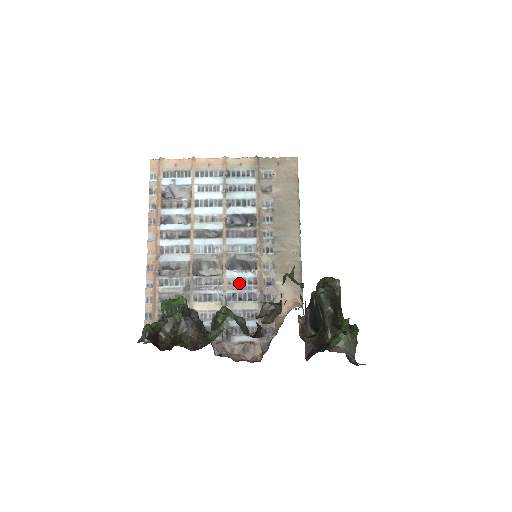
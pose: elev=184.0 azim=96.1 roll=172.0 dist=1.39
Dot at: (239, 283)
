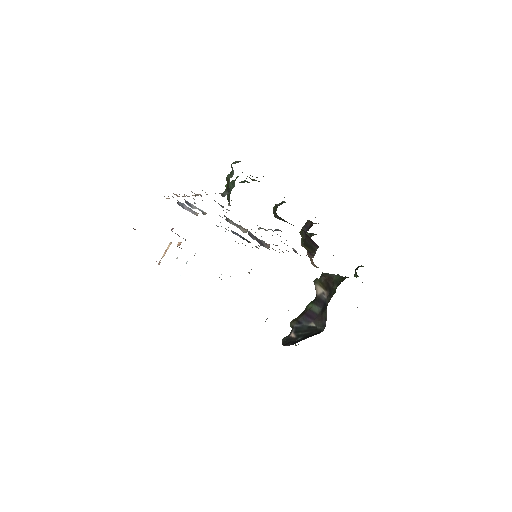
Dot at: occluded
